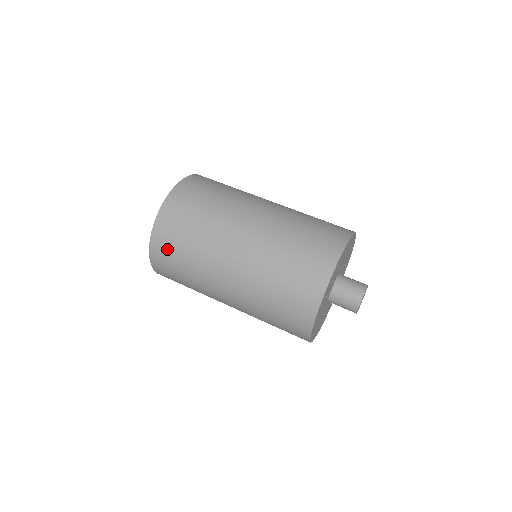
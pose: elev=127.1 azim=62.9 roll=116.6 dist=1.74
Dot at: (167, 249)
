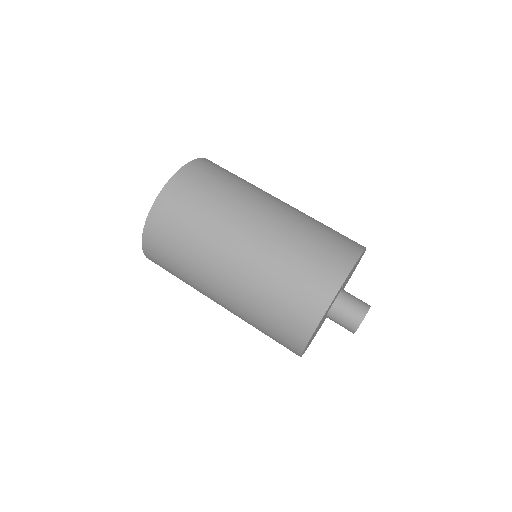
Dot at: (165, 228)
